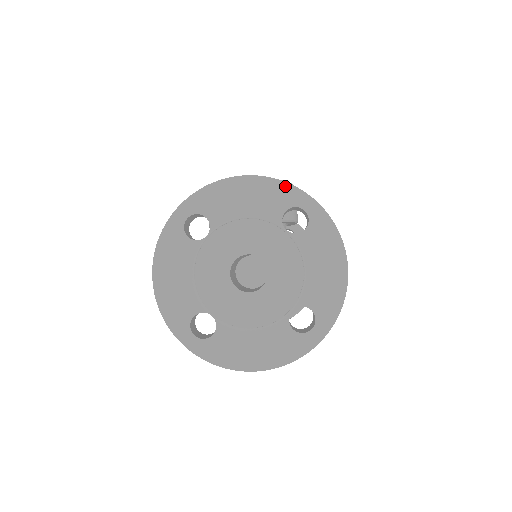
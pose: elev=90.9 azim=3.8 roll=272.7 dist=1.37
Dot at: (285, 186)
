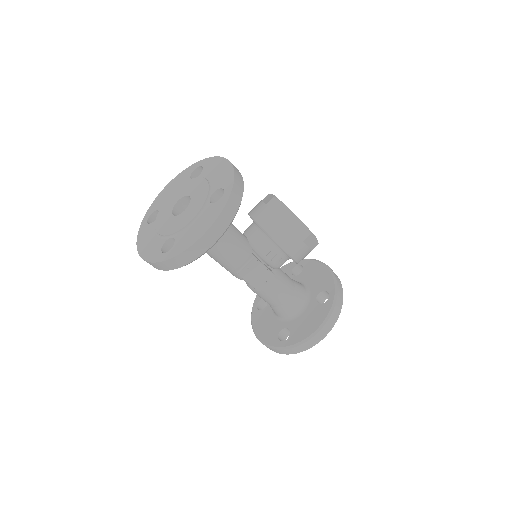
Dot at: (232, 176)
